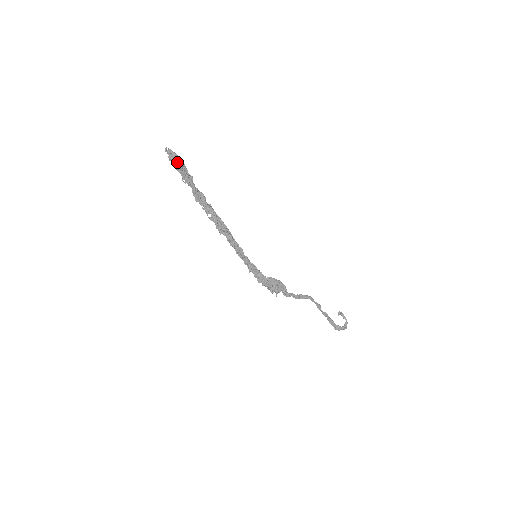
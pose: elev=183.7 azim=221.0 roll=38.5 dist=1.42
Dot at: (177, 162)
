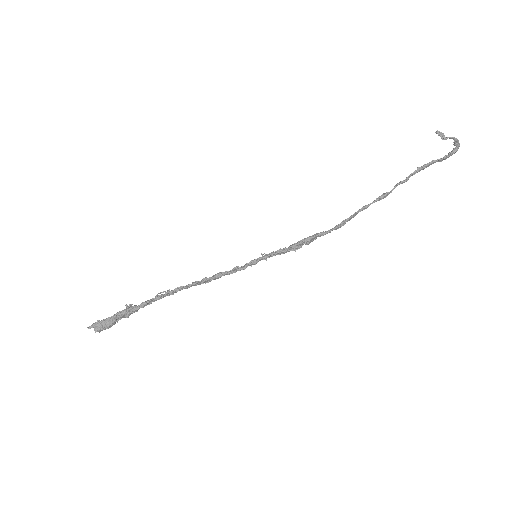
Dot at: occluded
